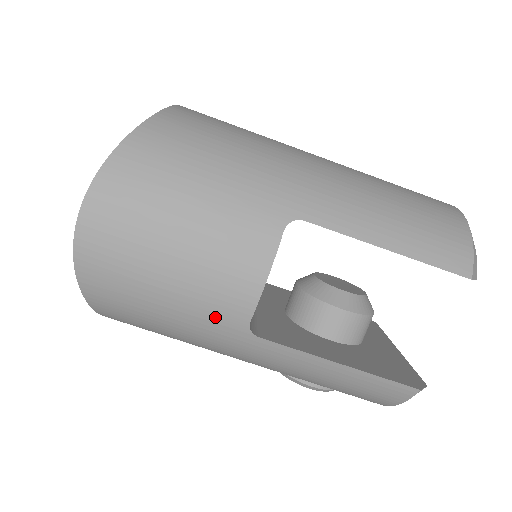
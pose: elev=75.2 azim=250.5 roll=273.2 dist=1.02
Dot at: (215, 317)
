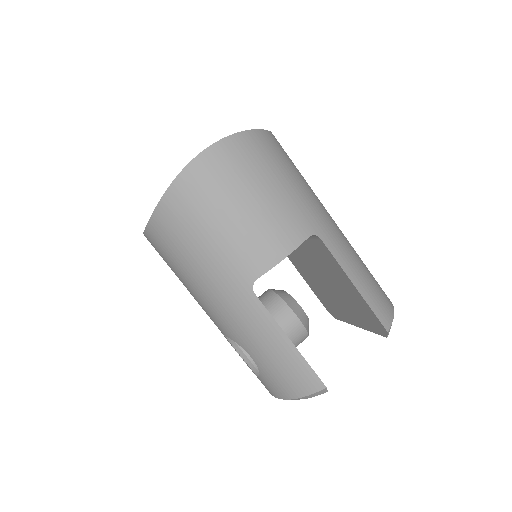
Dot at: (238, 263)
